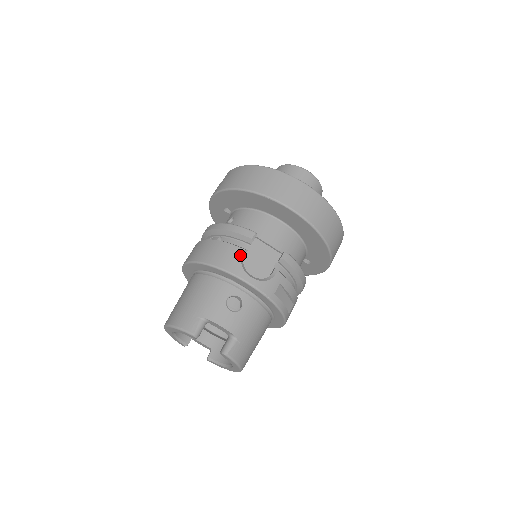
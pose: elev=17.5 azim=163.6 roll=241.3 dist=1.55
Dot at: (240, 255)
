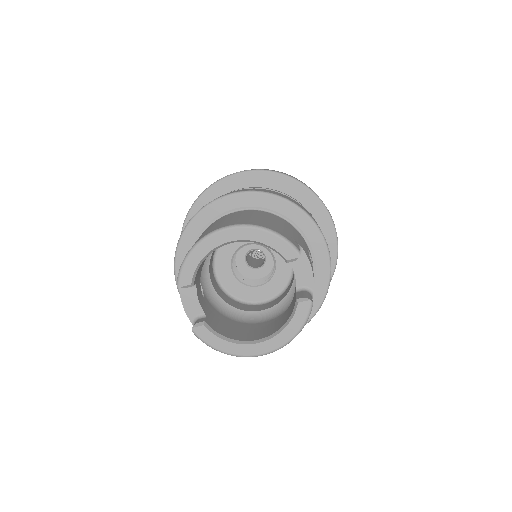
Dot at: occluded
